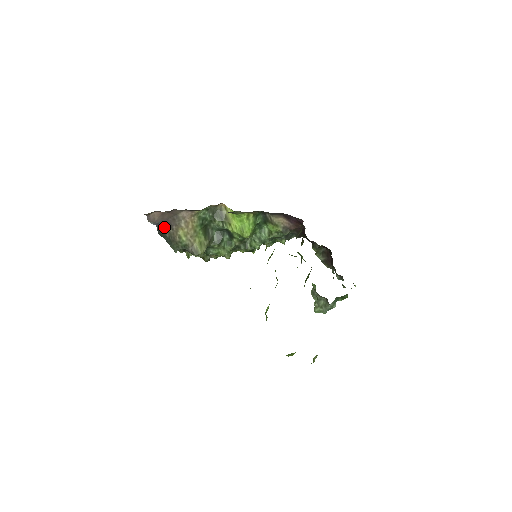
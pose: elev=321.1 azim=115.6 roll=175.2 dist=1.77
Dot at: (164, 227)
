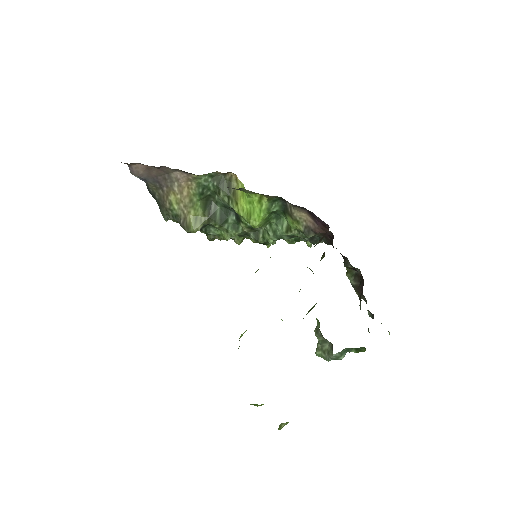
Dot at: (153, 185)
